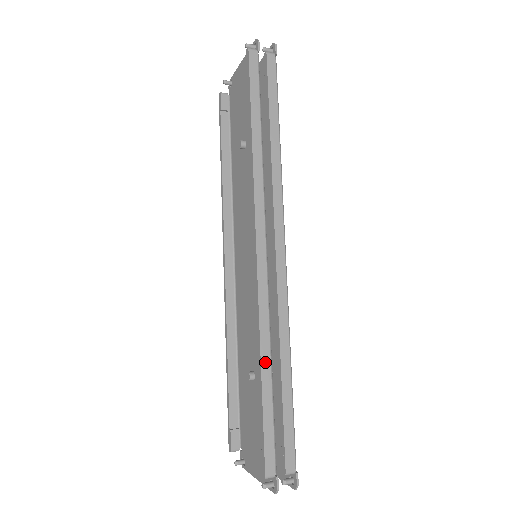
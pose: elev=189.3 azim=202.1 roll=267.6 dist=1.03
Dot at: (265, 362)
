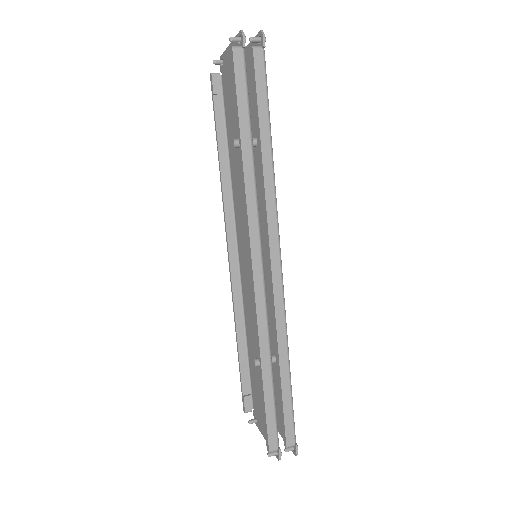
Dot at: (265, 364)
